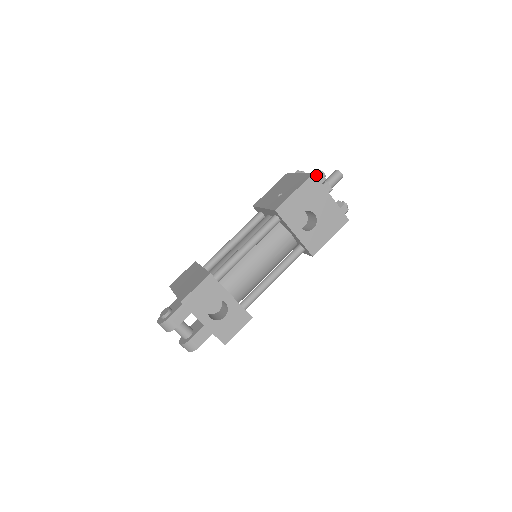
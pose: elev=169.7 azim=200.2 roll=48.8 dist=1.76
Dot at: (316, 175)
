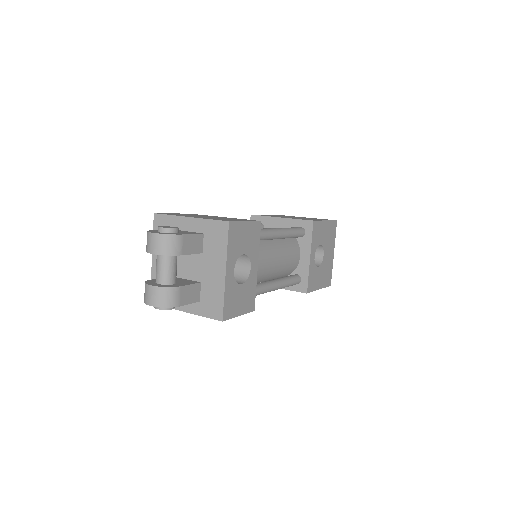
Dot at: occluded
